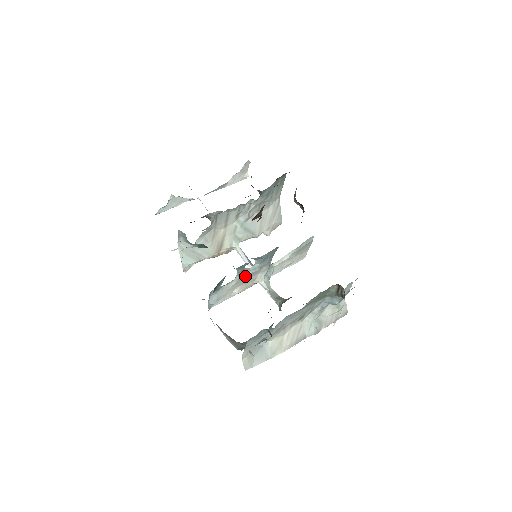
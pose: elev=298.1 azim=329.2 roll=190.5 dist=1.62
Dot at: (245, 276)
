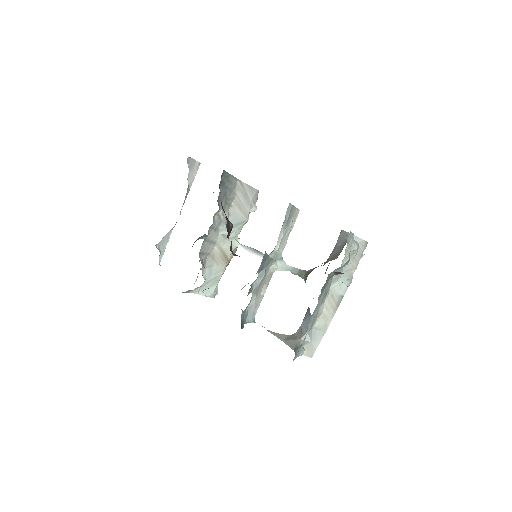
Dot at: (259, 286)
